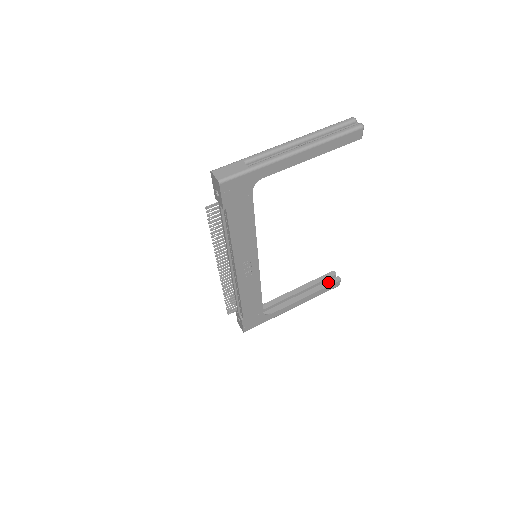
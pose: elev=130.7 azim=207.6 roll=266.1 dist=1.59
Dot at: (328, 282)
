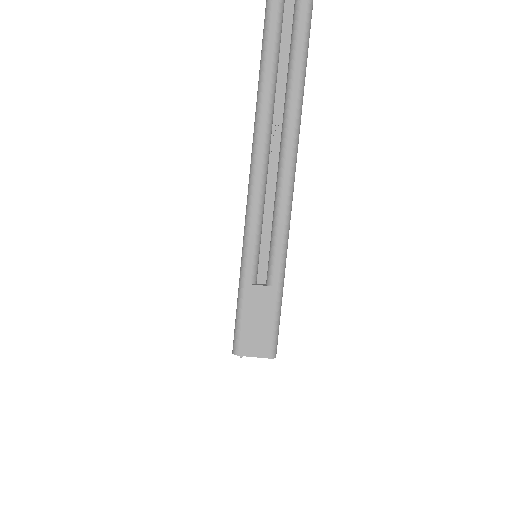
Dot at: occluded
